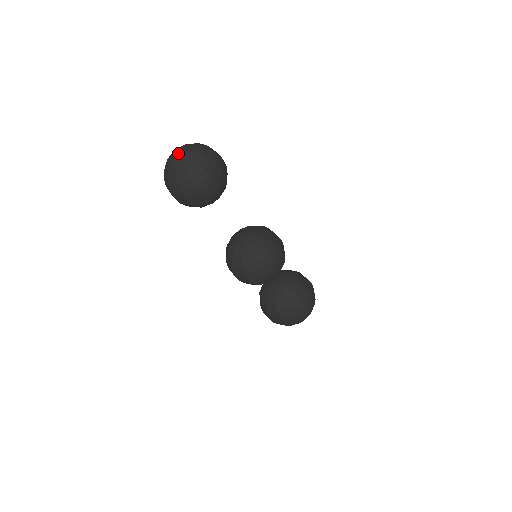
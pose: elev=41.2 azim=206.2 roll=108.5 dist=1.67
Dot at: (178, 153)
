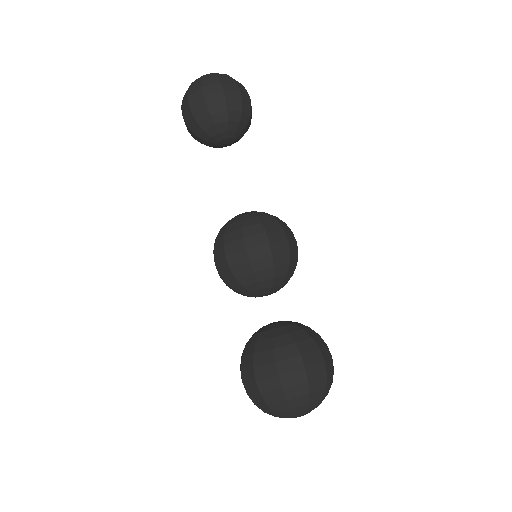
Dot at: occluded
